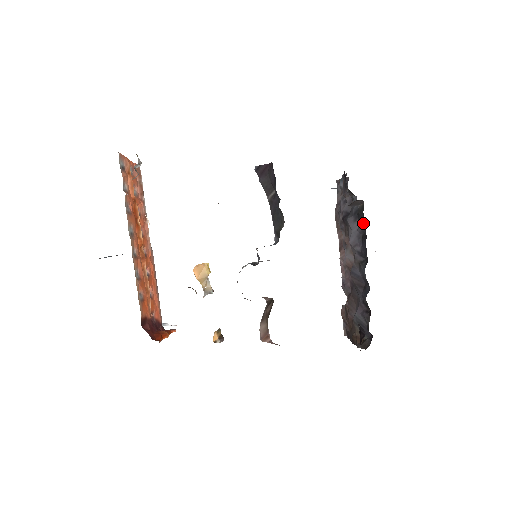
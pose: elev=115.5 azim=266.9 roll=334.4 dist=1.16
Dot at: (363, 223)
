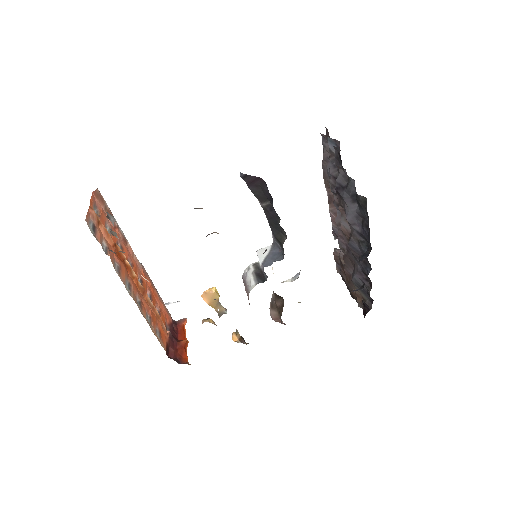
Dot at: (365, 216)
